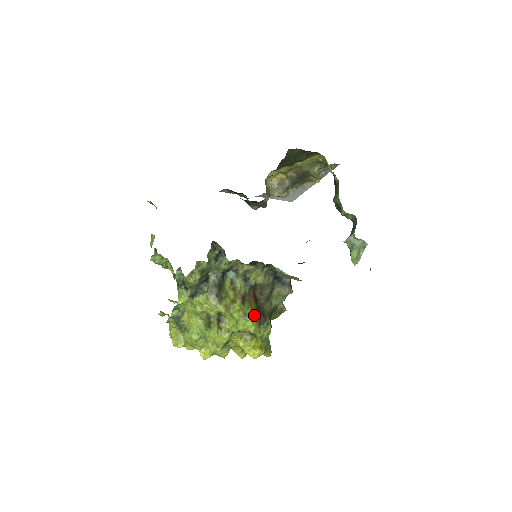
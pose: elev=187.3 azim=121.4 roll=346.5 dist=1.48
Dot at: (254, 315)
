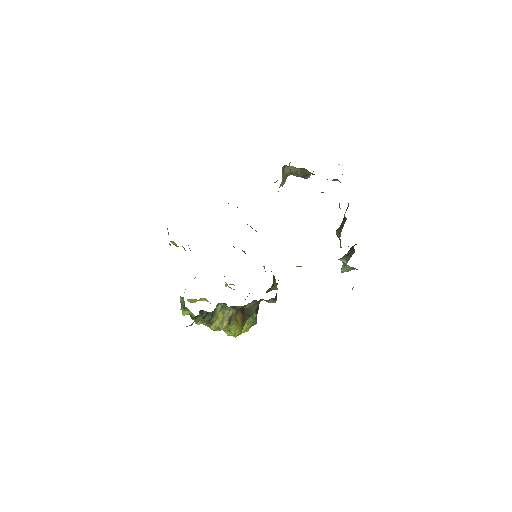
Dot at: (238, 326)
